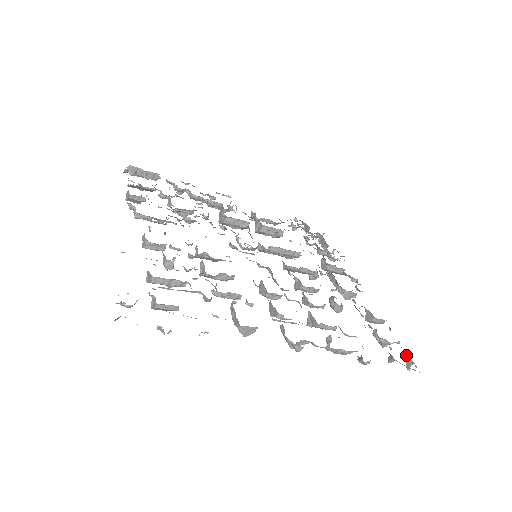
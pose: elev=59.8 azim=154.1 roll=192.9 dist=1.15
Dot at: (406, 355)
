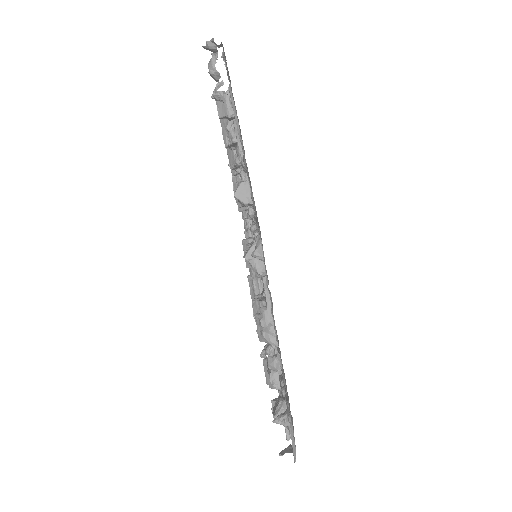
Dot at: occluded
